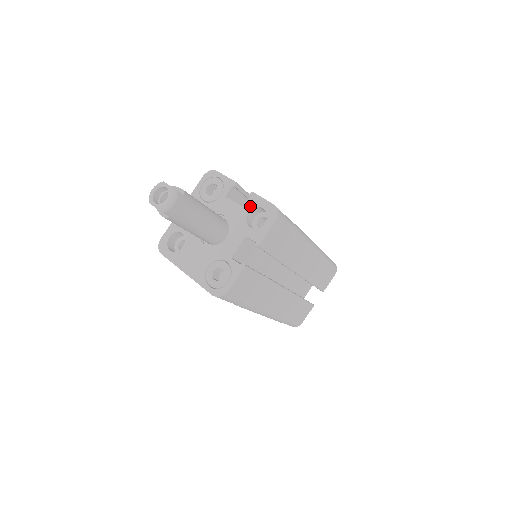
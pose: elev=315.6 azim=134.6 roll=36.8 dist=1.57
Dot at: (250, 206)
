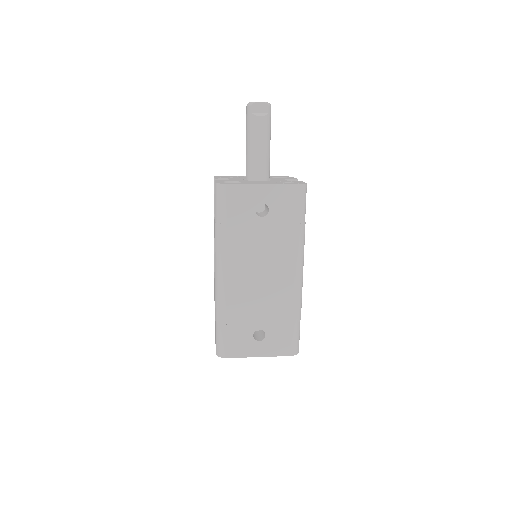
Dot at: occluded
